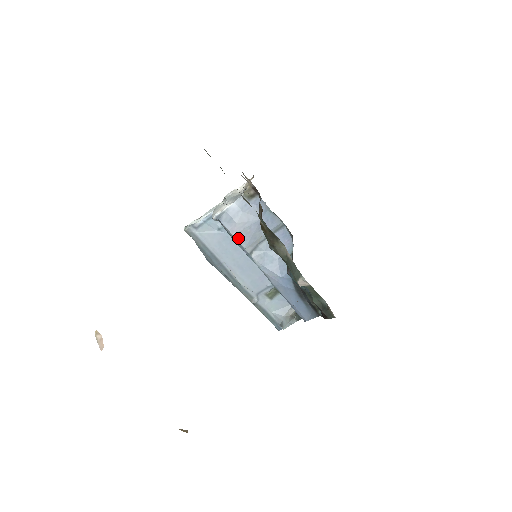
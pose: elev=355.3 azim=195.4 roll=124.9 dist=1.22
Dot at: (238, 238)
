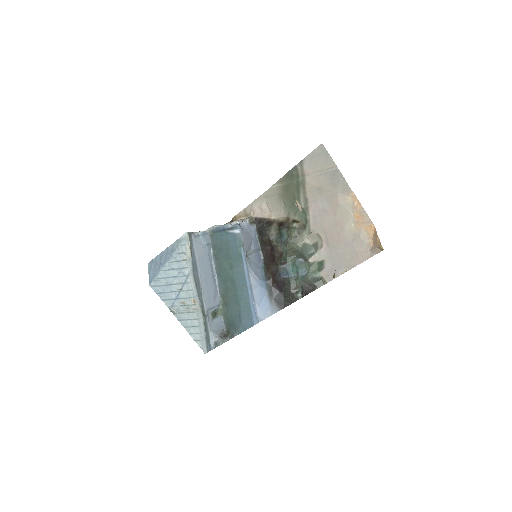
Dot at: (244, 242)
